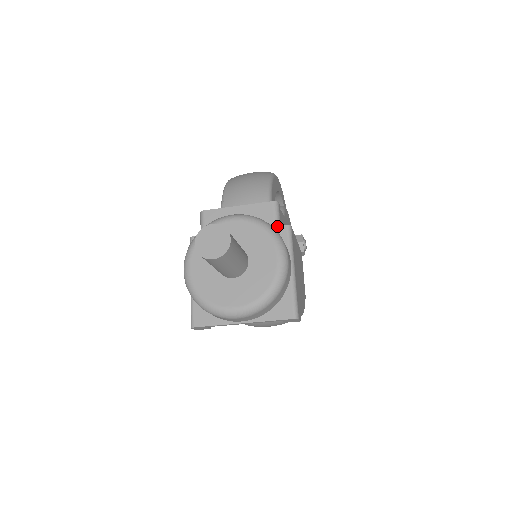
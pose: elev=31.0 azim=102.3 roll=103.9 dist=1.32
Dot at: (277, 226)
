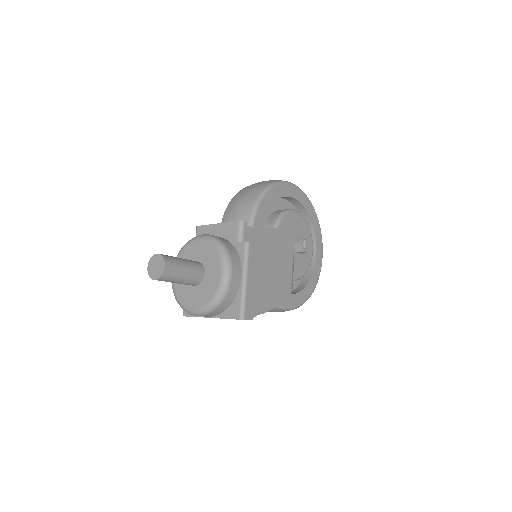
Dot at: (239, 242)
